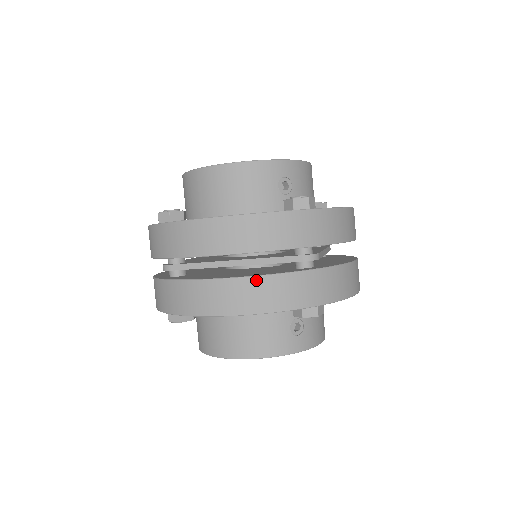
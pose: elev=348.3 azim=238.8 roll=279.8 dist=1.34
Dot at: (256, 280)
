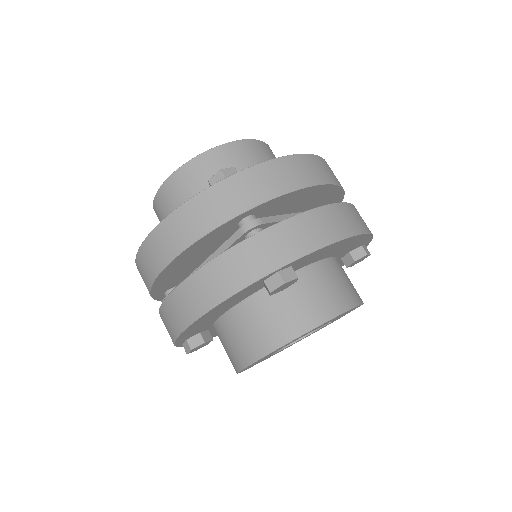
Dot at: (352, 206)
